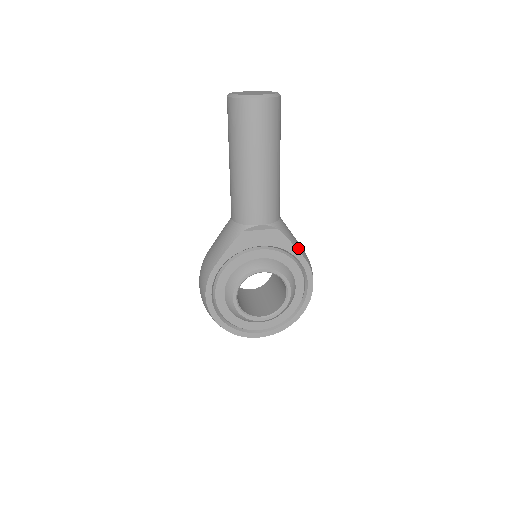
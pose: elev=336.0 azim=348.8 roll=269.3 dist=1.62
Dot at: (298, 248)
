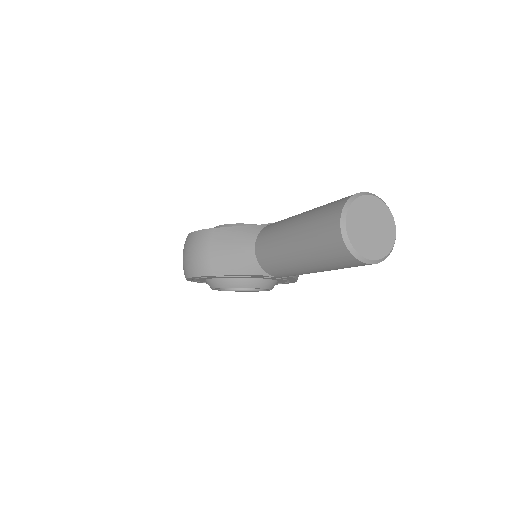
Dot at: occluded
